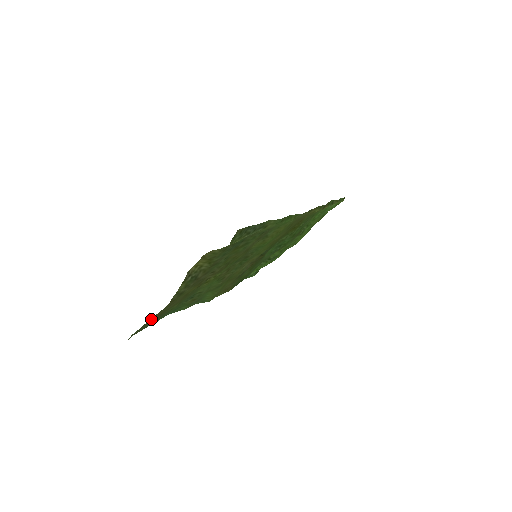
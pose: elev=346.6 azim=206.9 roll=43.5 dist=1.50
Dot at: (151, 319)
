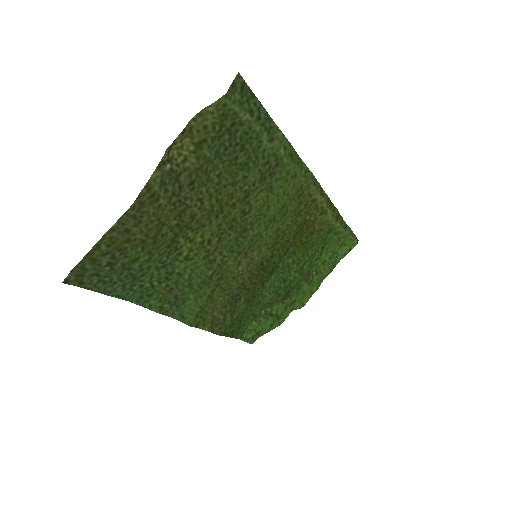
Dot at: (104, 242)
